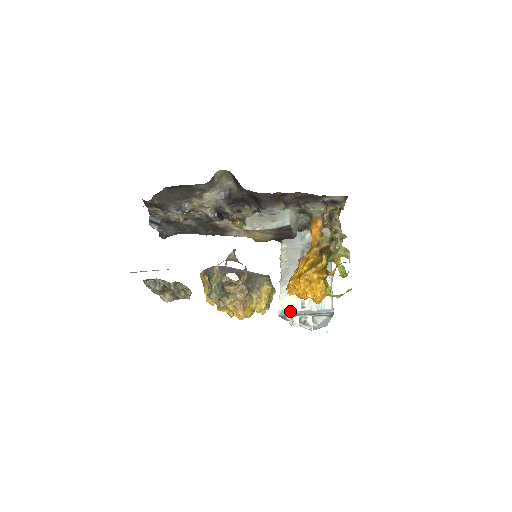
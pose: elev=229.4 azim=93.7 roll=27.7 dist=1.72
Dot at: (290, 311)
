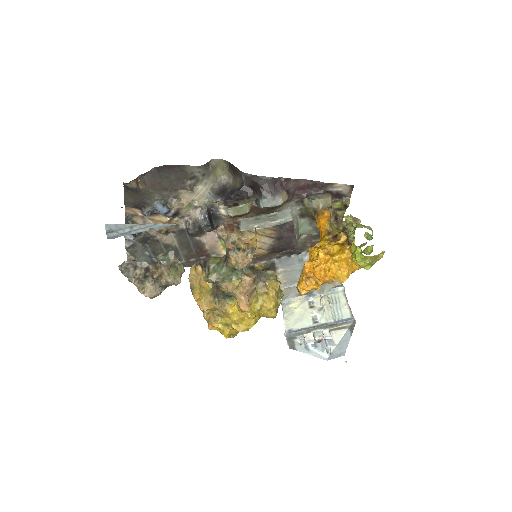
Dot at: (300, 328)
